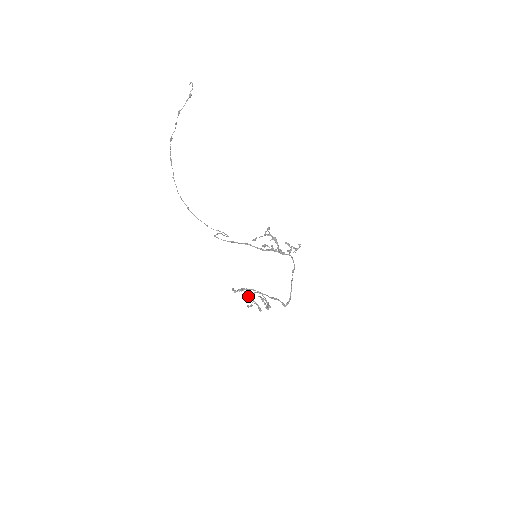
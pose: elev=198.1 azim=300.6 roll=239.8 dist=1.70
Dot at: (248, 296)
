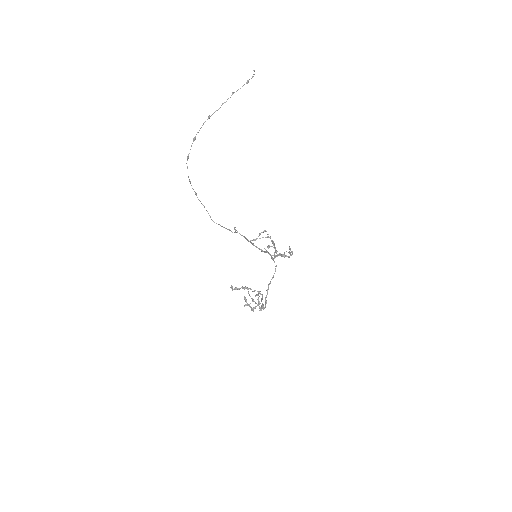
Dot at: (256, 294)
